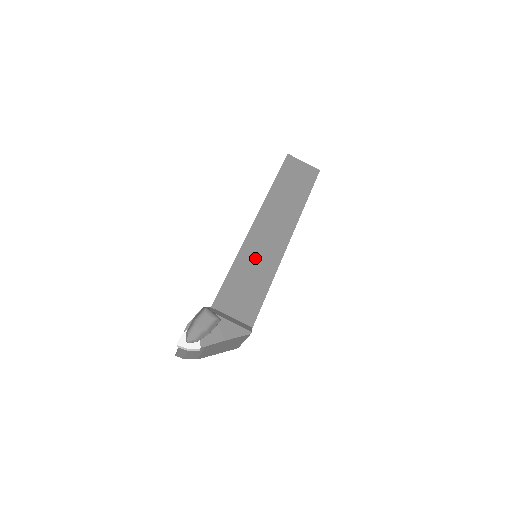
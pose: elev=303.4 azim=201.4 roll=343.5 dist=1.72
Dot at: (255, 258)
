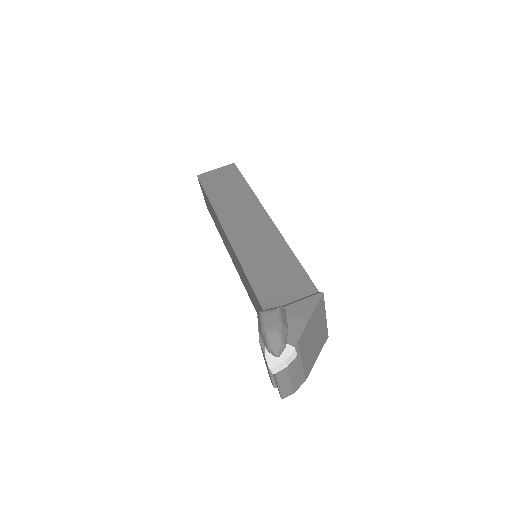
Dot at: (256, 249)
